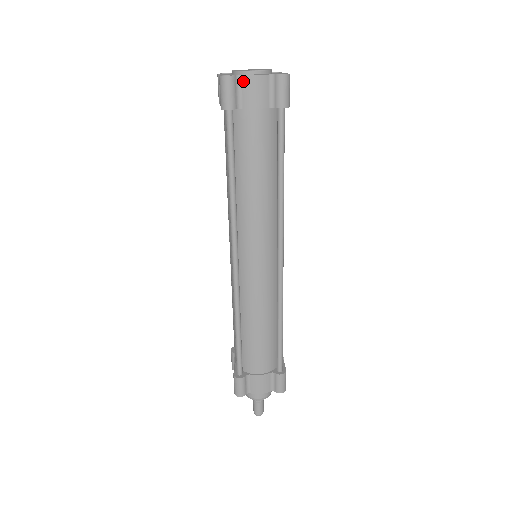
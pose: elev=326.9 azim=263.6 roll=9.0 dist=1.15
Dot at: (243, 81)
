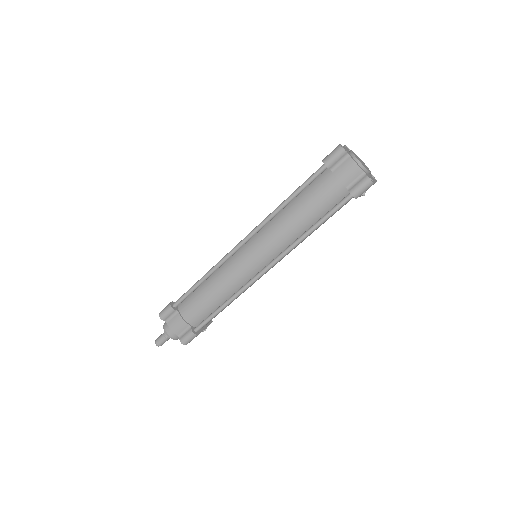
Dot at: (348, 160)
